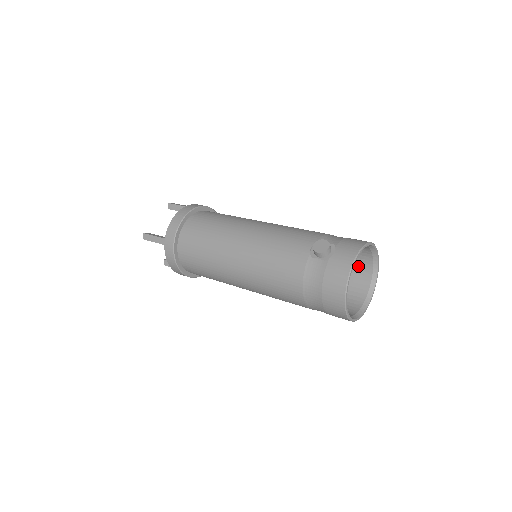
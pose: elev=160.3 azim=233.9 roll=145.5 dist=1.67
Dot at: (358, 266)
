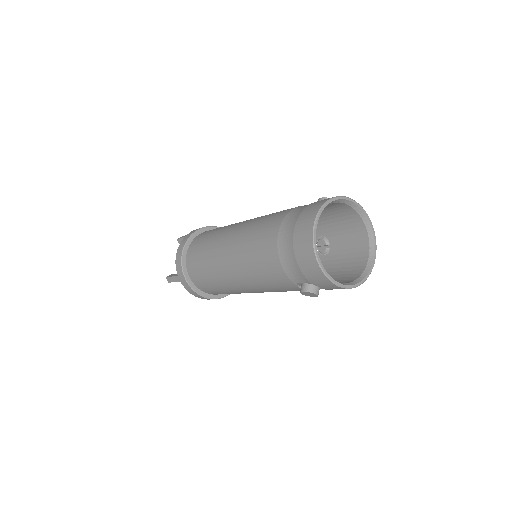
Dot at: (348, 274)
